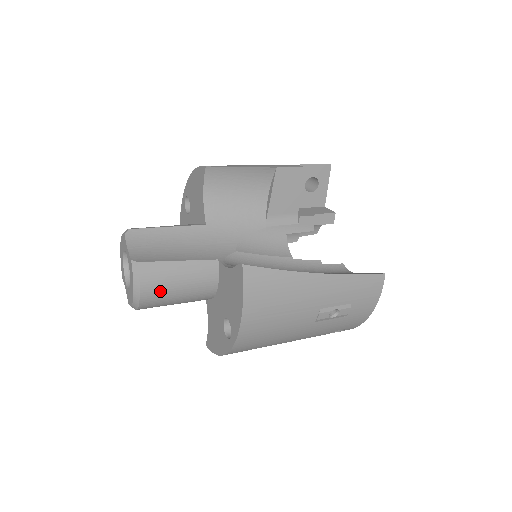
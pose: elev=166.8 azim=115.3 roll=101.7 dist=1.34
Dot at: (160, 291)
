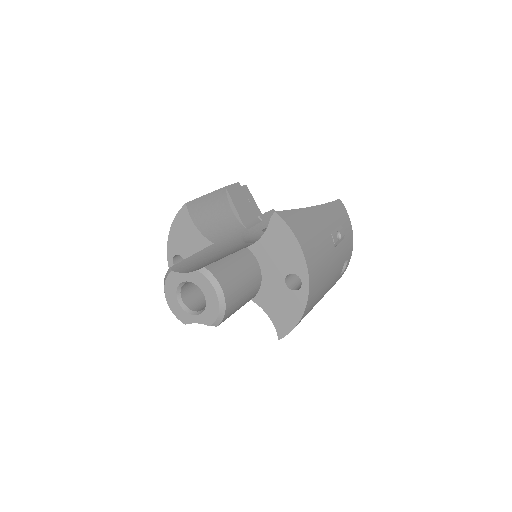
Dot at: (232, 283)
